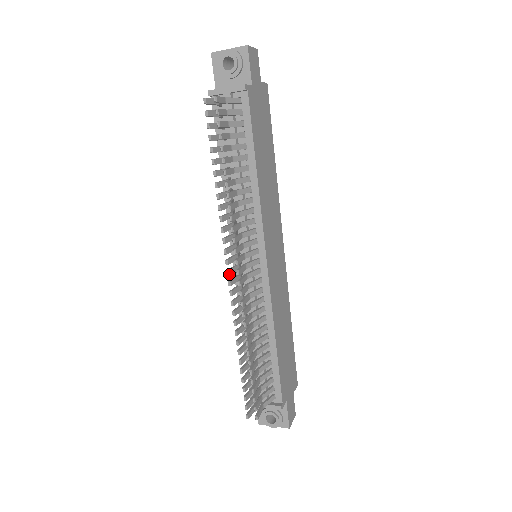
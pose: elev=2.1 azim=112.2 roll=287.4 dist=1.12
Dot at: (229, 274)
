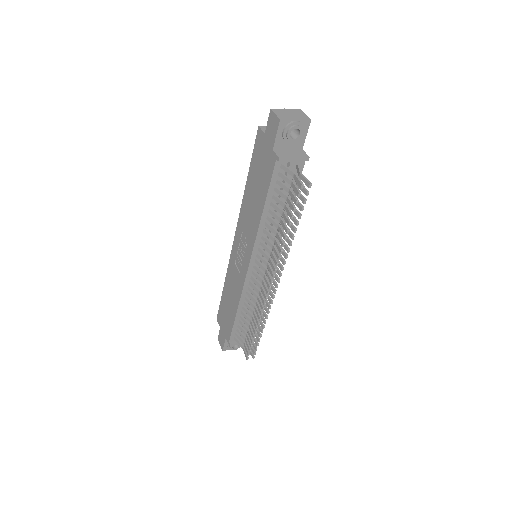
Dot at: (270, 288)
